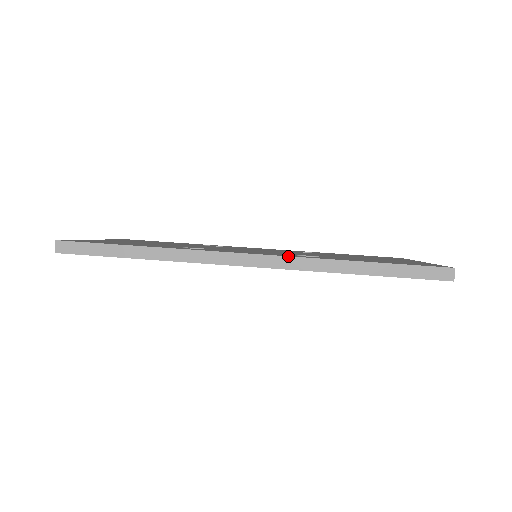
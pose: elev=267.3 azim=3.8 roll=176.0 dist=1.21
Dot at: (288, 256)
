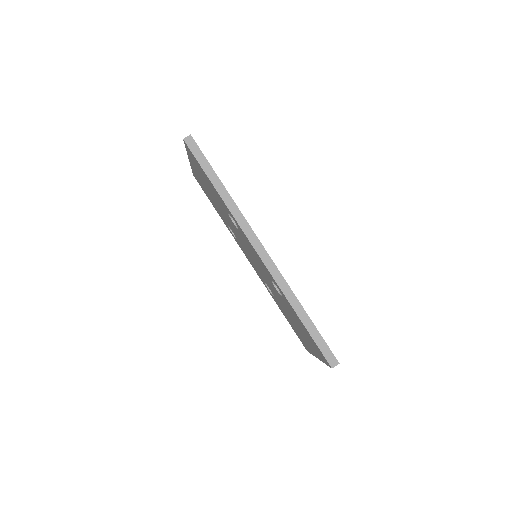
Dot at: occluded
